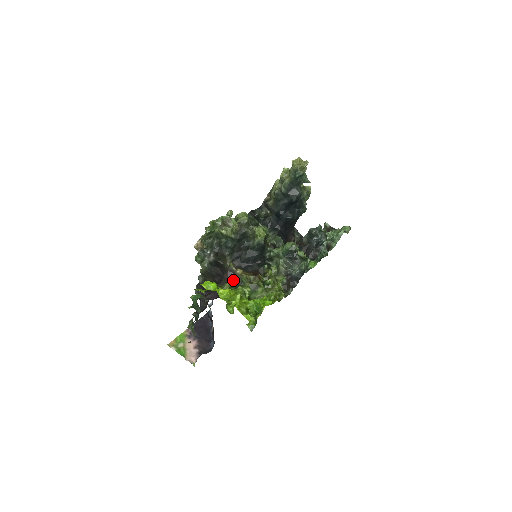
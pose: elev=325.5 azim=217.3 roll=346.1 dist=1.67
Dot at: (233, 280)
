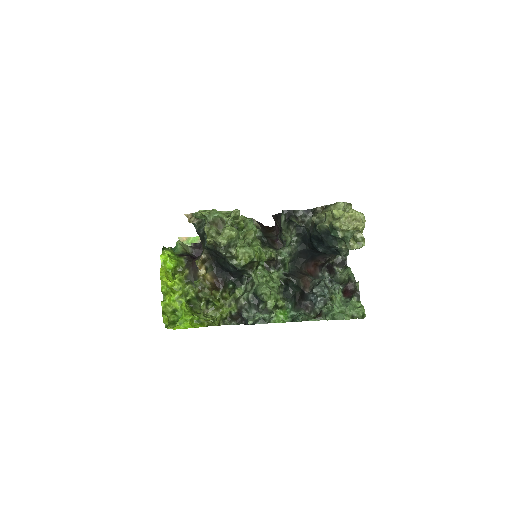
Dot at: (193, 273)
